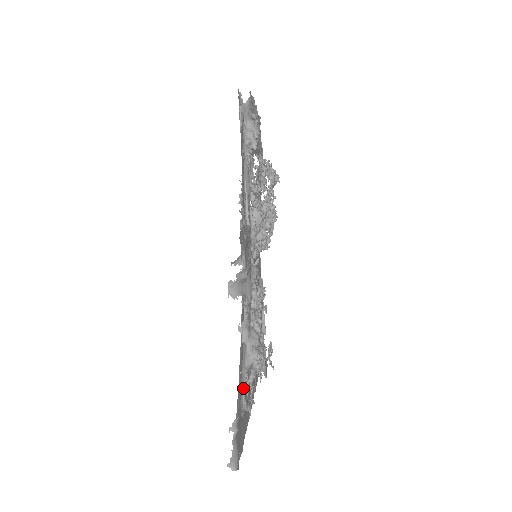
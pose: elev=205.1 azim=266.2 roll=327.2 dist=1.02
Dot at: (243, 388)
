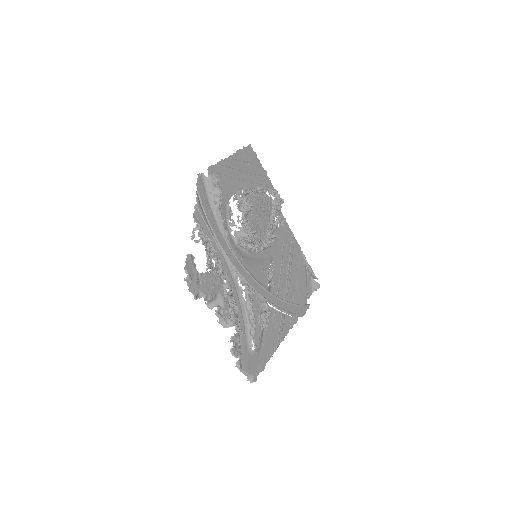
Dot at: (230, 349)
